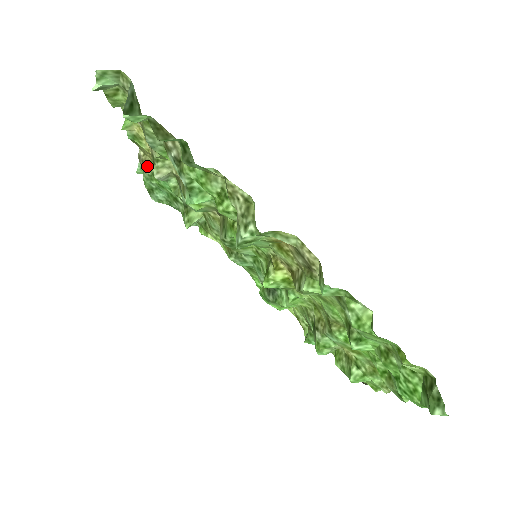
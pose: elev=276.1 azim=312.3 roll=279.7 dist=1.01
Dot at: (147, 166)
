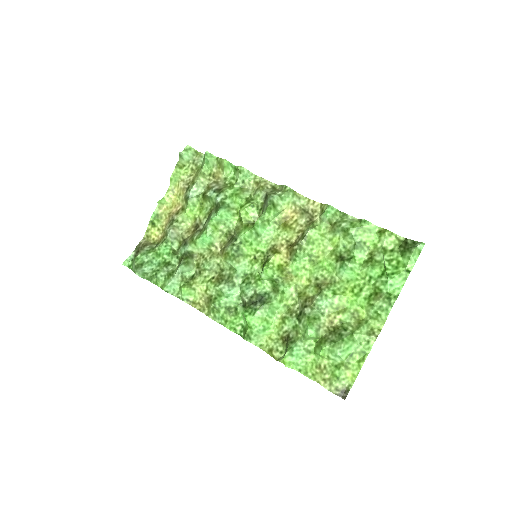
Dot at: (148, 245)
